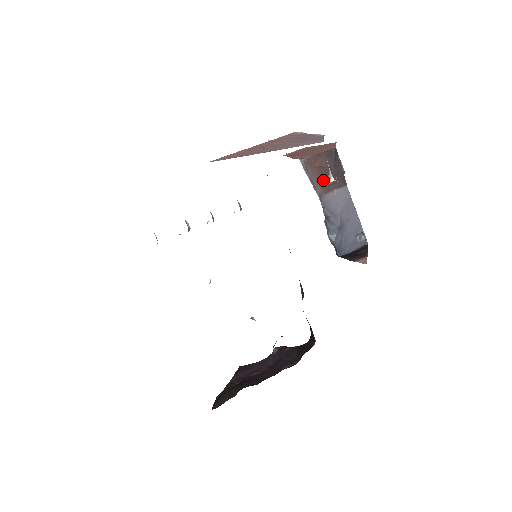
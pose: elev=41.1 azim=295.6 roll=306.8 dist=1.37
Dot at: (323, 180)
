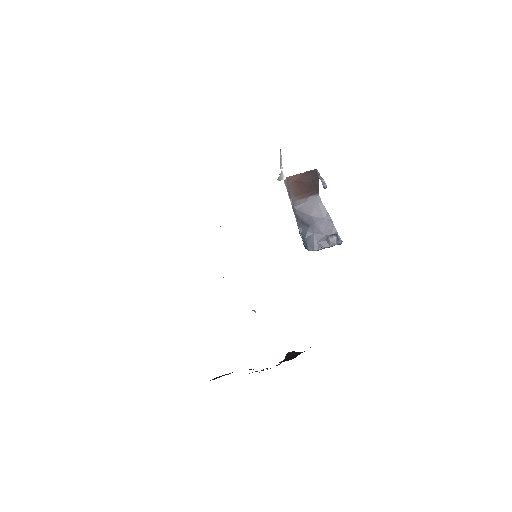
Dot at: (299, 190)
